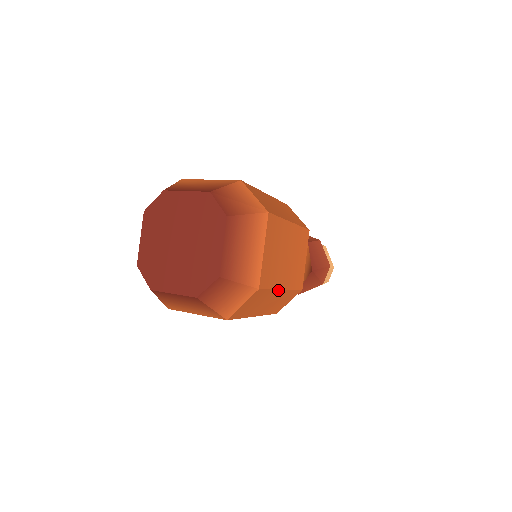
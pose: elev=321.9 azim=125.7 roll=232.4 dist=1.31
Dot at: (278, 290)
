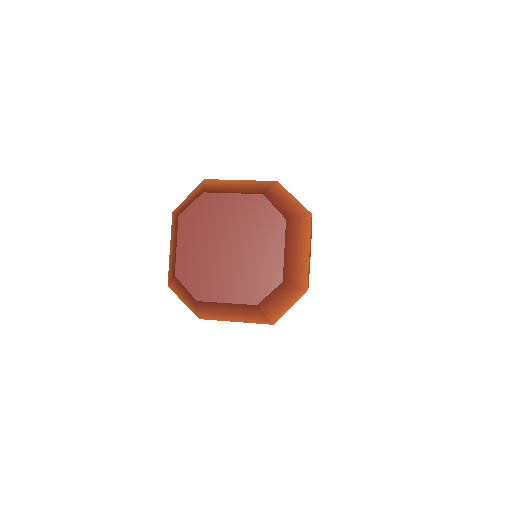
Dot at: occluded
